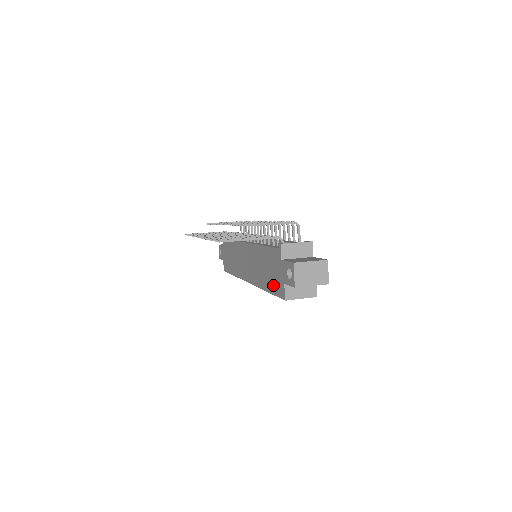
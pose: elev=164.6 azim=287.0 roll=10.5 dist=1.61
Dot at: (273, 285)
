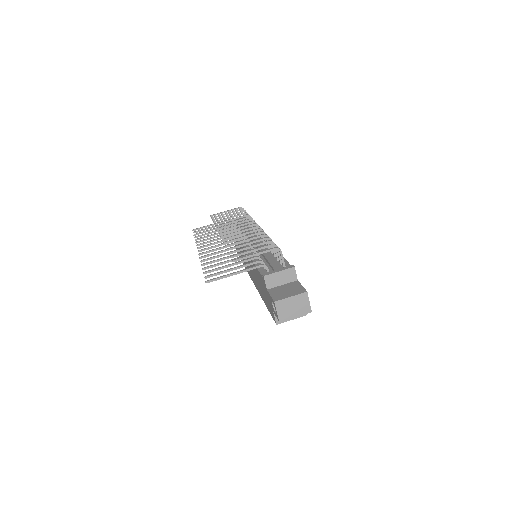
Dot at: (267, 304)
